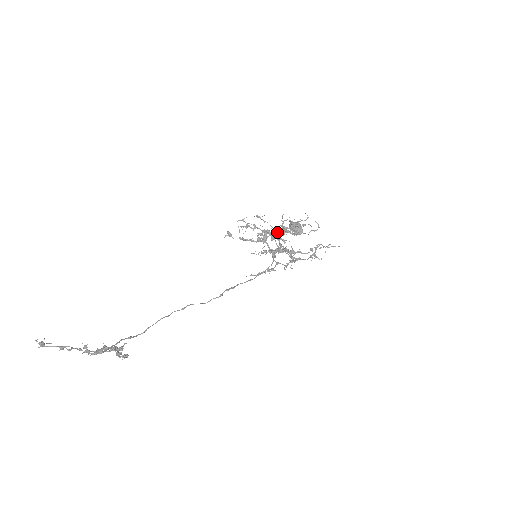
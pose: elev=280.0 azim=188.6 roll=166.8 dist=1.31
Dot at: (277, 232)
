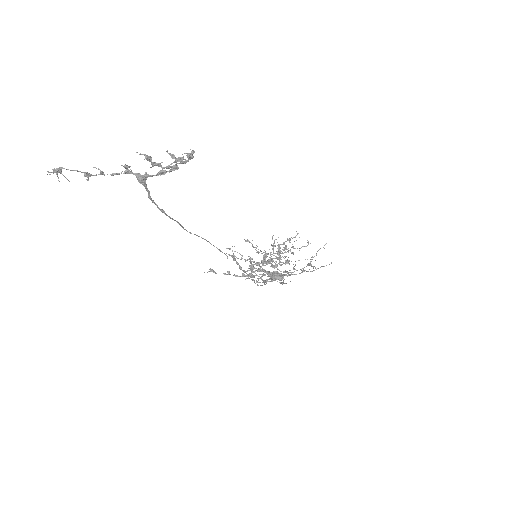
Dot at: occluded
